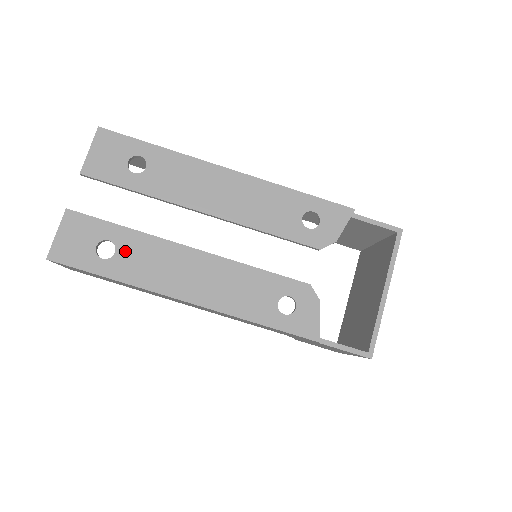
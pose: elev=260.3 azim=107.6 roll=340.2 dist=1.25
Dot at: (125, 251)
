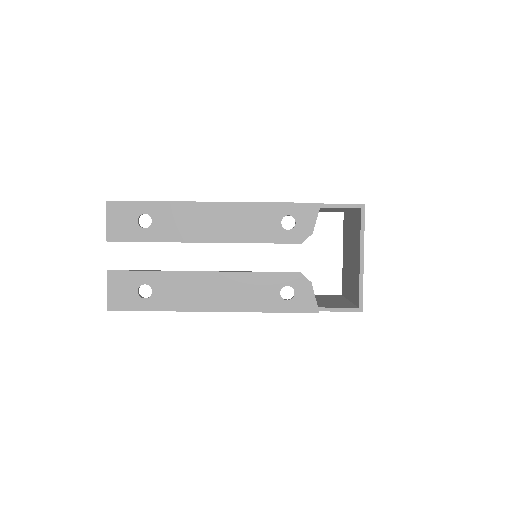
Dot at: (159, 288)
